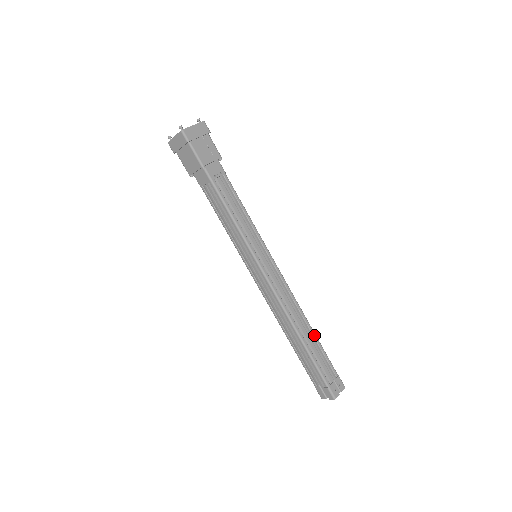
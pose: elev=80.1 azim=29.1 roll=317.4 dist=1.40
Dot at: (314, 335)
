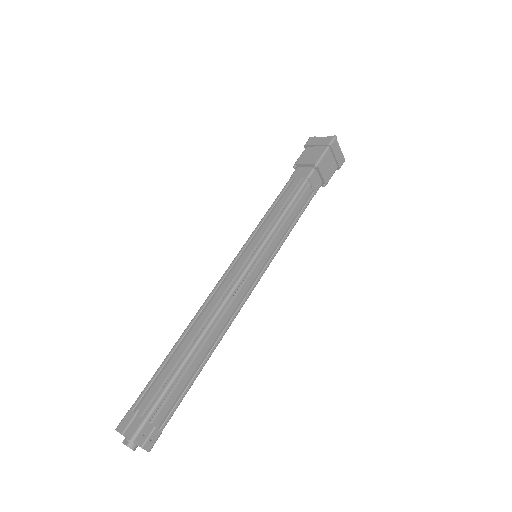
Dot at: (202, 366)
